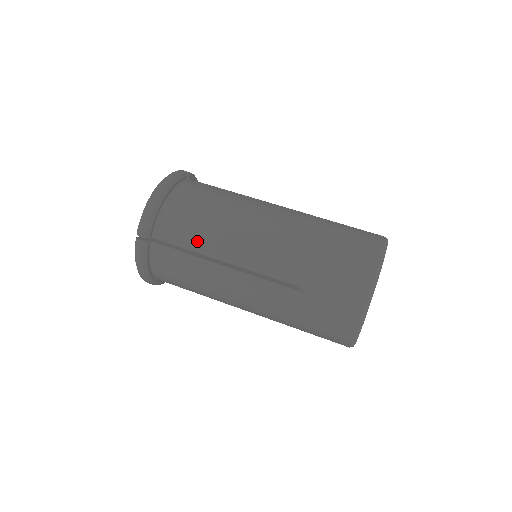
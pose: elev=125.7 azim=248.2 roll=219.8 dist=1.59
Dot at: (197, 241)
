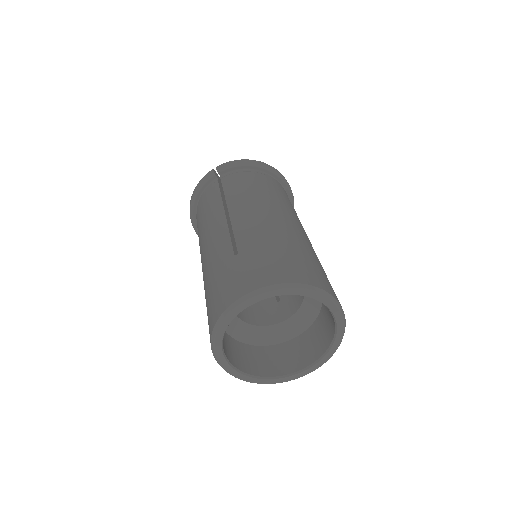
Dot at: (234, 190)
